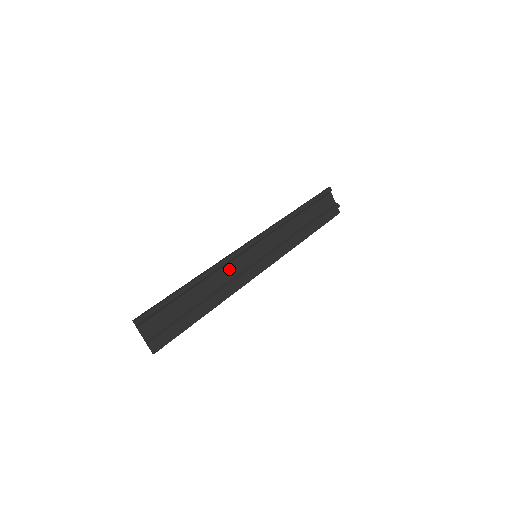
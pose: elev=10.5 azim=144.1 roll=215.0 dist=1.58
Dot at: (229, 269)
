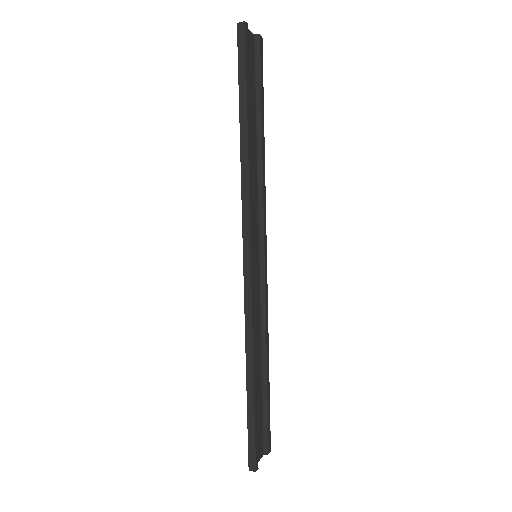
Dot at: (255, 311)
